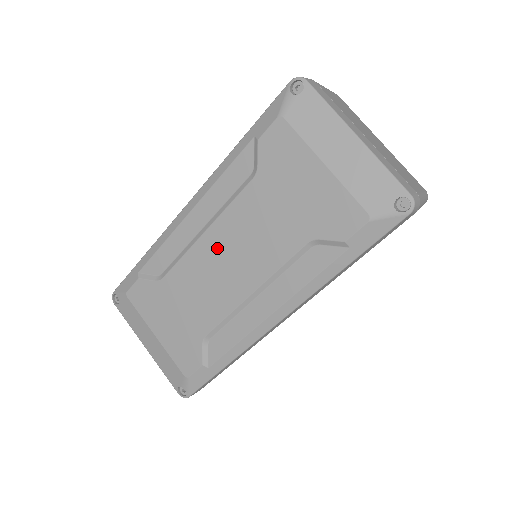
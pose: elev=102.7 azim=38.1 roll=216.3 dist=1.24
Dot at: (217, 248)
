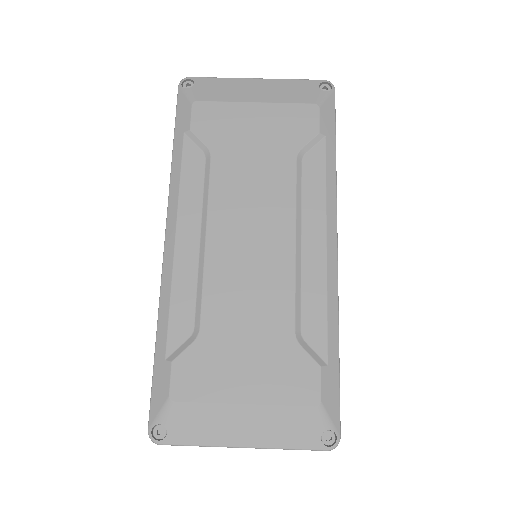
Dot at: (230, 238)
